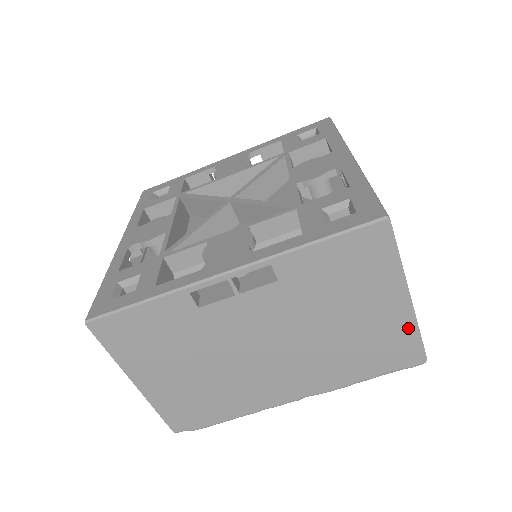
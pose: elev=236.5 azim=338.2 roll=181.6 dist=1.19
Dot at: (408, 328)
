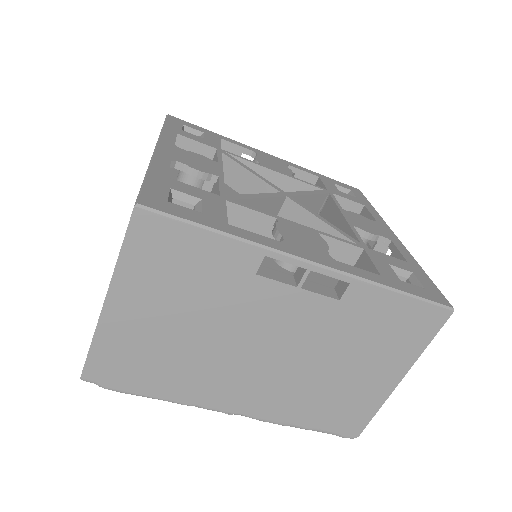
Dot at: (374, 403)
